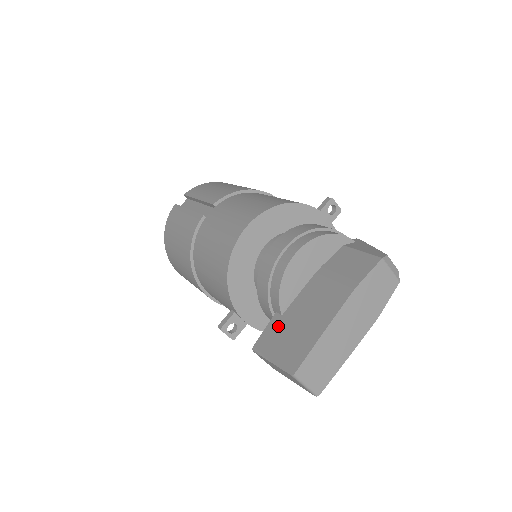
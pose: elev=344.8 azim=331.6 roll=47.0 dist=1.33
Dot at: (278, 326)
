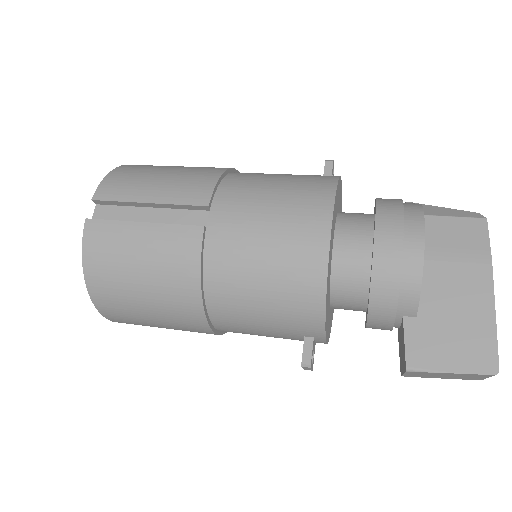
Dot at: (424, 331)
